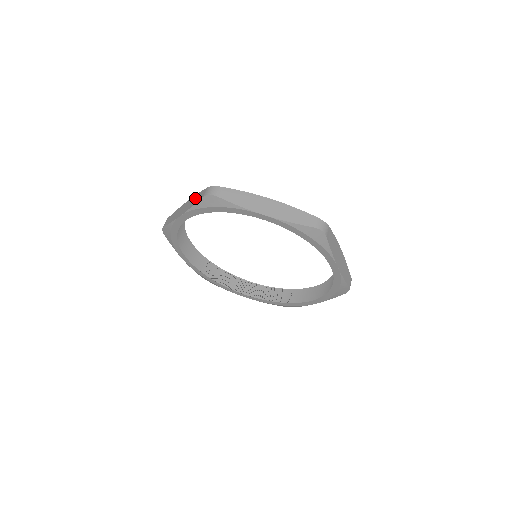
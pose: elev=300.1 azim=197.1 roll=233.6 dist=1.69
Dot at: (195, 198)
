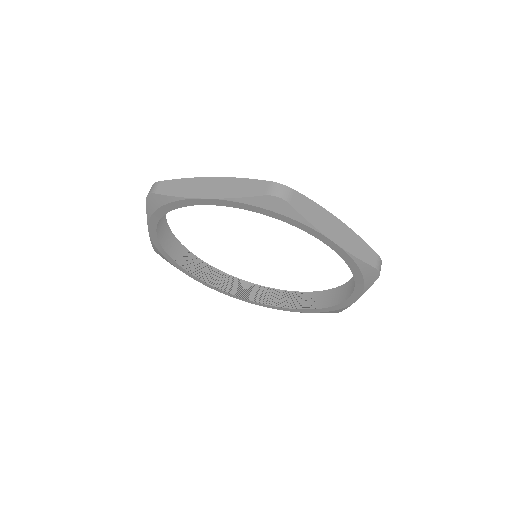
Dot at: occluded
